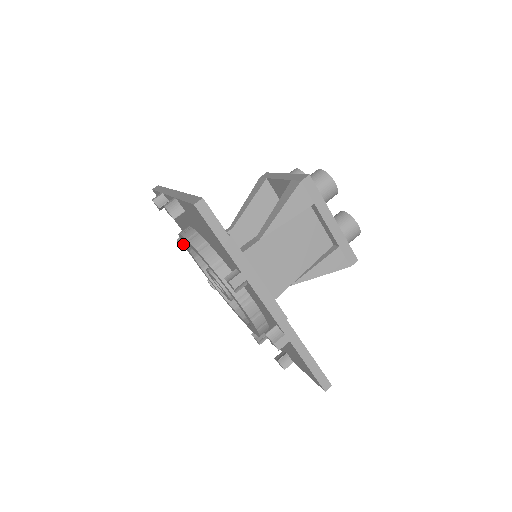
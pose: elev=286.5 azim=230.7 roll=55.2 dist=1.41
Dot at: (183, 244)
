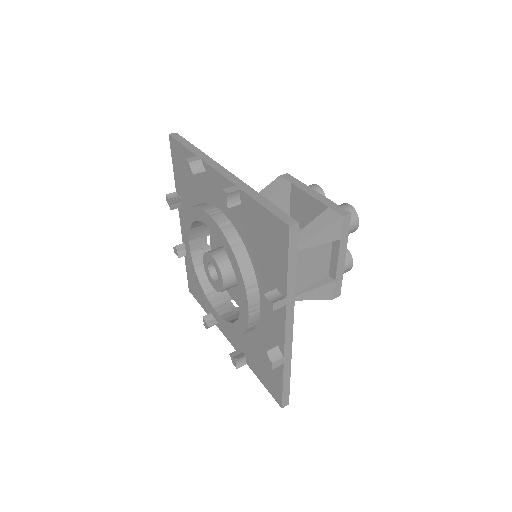
Dot at: (173, 203)
